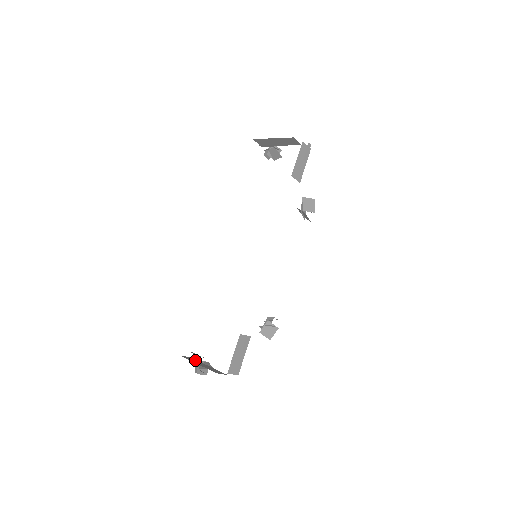
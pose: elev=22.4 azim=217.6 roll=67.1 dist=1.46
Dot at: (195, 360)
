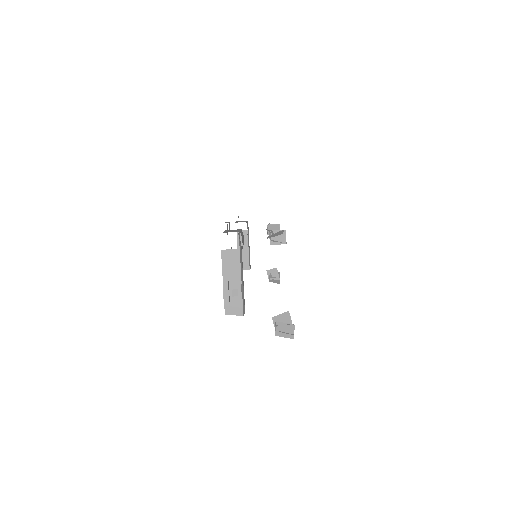
Dot at: occluded
